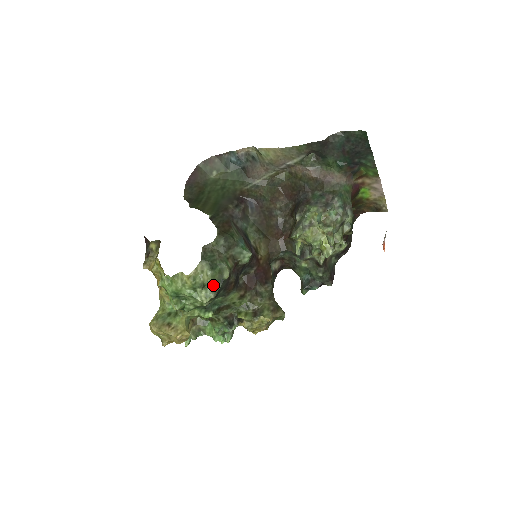
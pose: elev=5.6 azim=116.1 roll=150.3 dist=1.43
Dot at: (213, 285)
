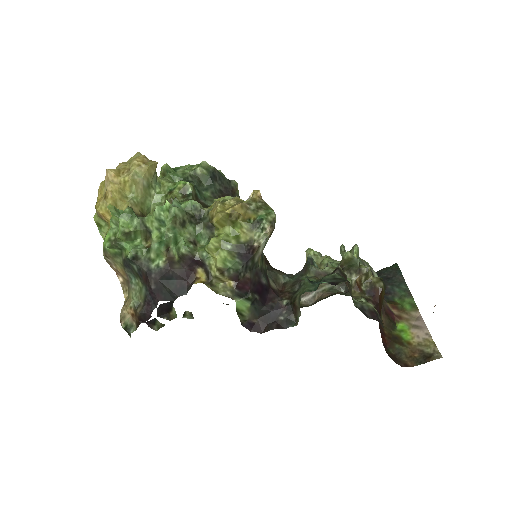
Dot at: occluded
